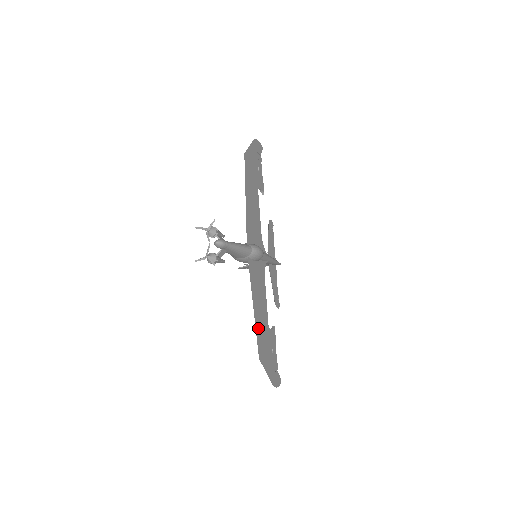
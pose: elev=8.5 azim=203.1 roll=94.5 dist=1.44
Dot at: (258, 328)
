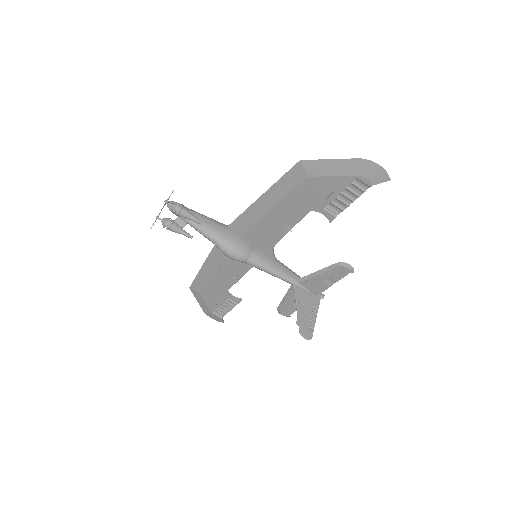
Dot at: (283, 188)
